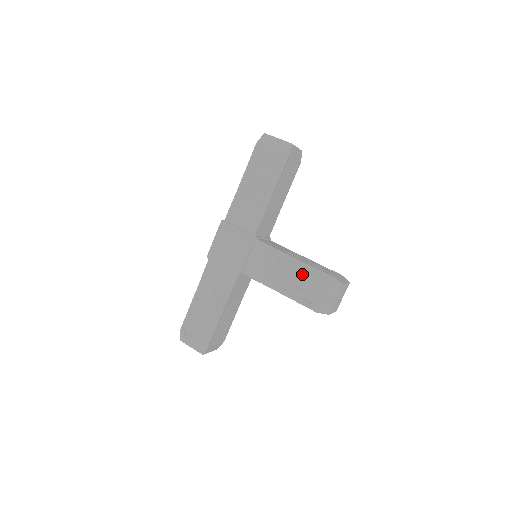
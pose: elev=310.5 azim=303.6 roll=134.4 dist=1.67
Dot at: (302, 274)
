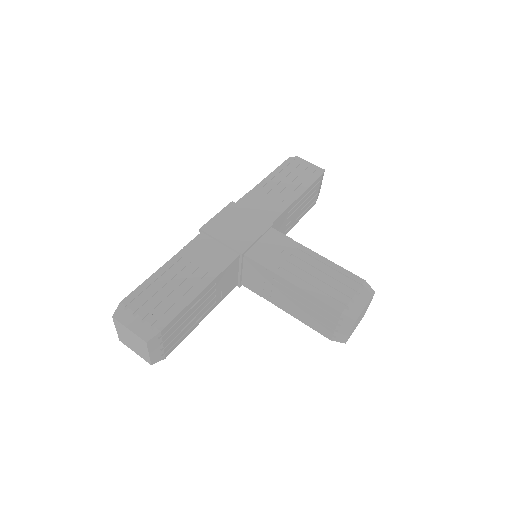
Dot at: (326, 270)
